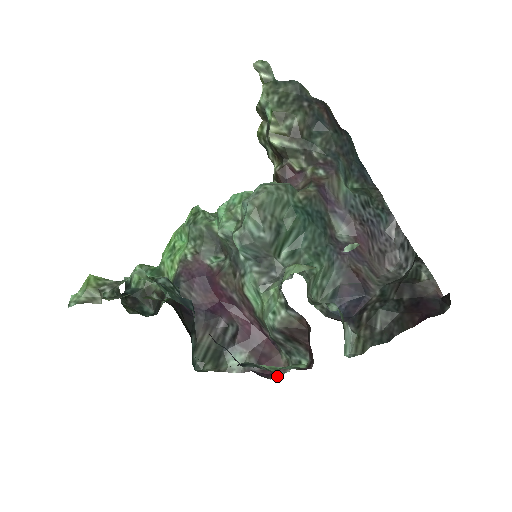
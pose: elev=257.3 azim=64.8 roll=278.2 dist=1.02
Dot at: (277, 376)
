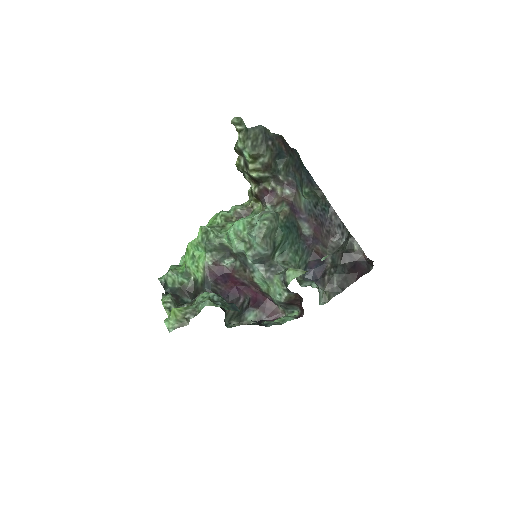
Dot at: occluded
